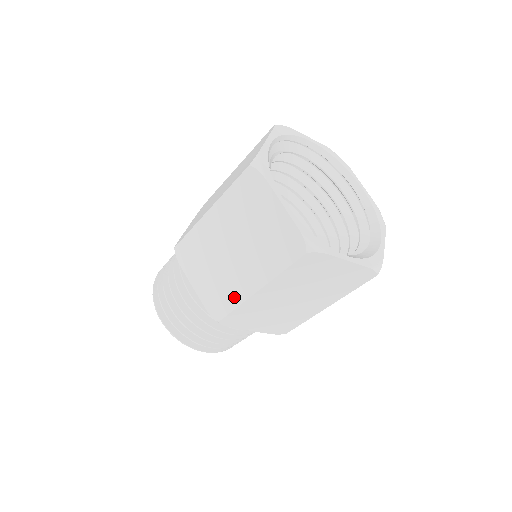
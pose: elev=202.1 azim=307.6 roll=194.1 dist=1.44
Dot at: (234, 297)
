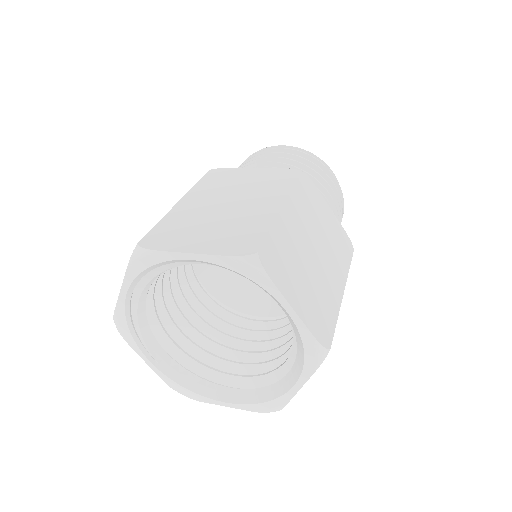
Dot at: occluded
